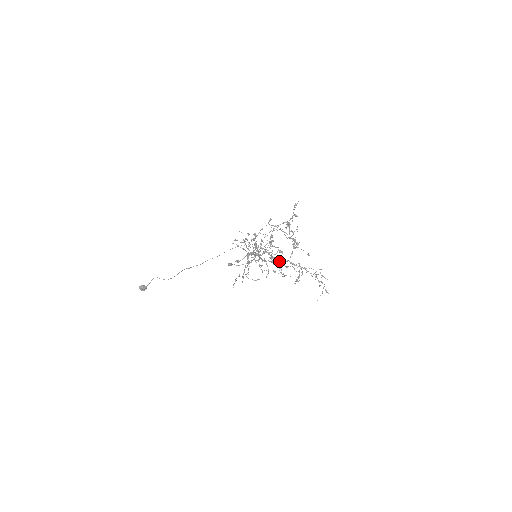
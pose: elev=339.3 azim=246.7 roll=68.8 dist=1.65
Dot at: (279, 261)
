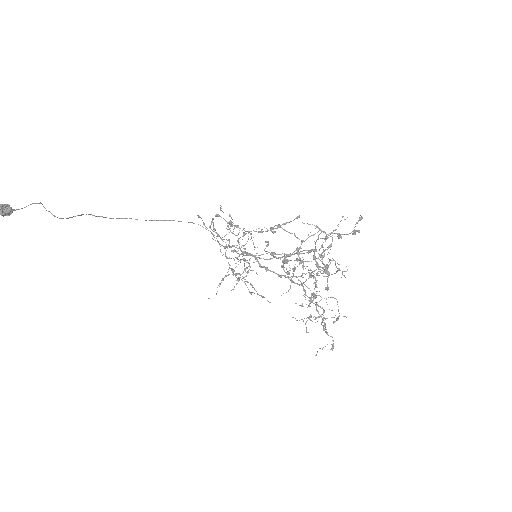
Dot at: occluded
